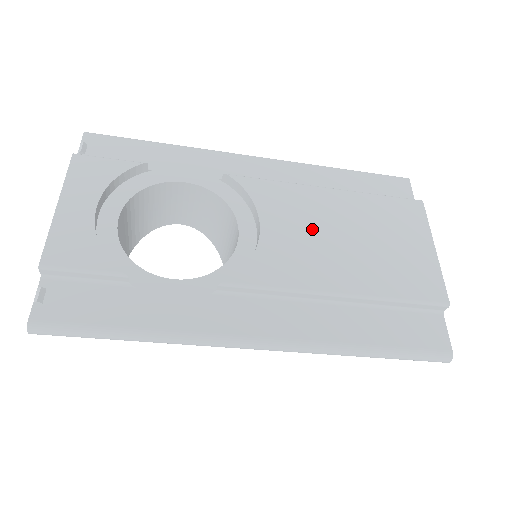
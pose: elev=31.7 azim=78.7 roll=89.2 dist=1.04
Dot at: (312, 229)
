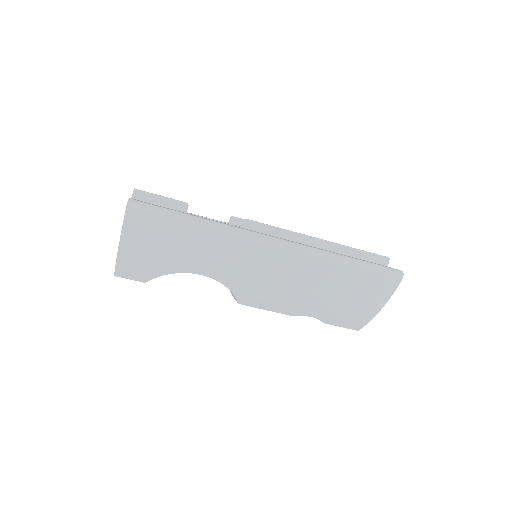
Dot at: occluded
